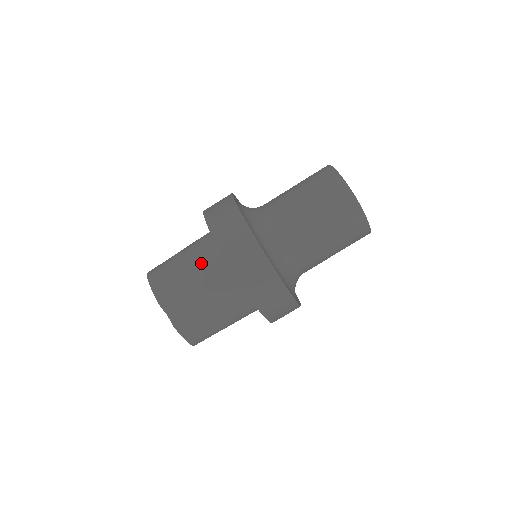
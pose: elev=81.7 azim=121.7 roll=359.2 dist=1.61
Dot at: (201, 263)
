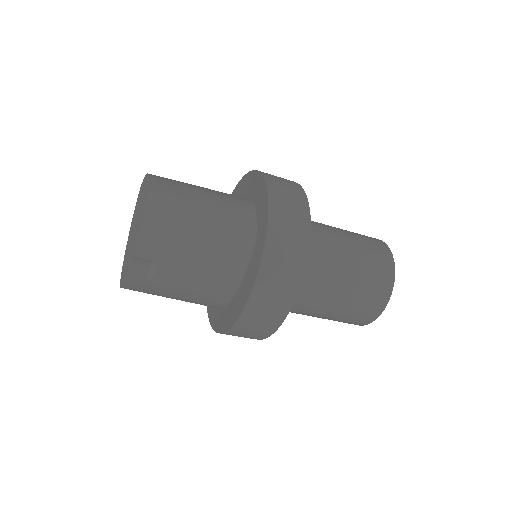
Dot at: (217, 255)
